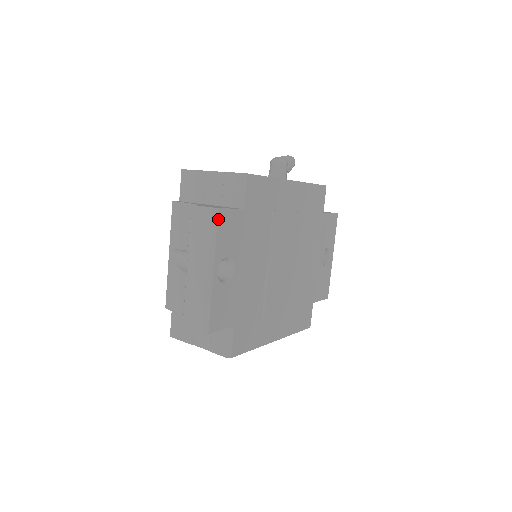
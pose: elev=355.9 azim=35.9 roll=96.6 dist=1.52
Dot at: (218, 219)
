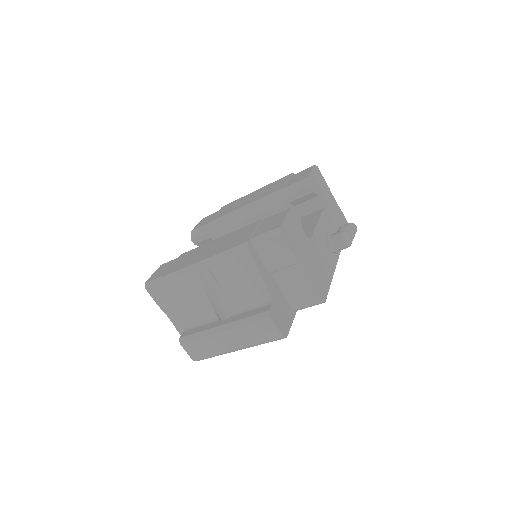
Dot at: (278, 339)
